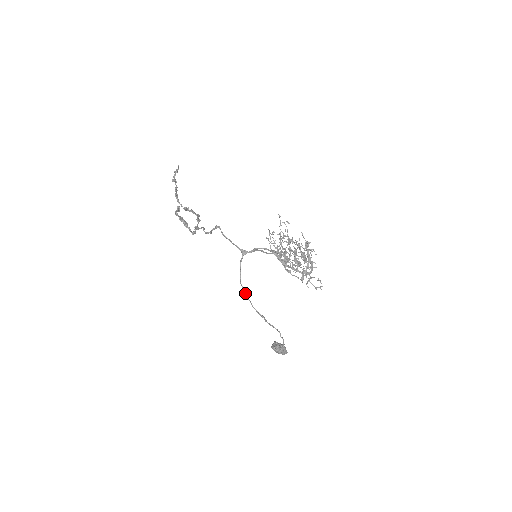
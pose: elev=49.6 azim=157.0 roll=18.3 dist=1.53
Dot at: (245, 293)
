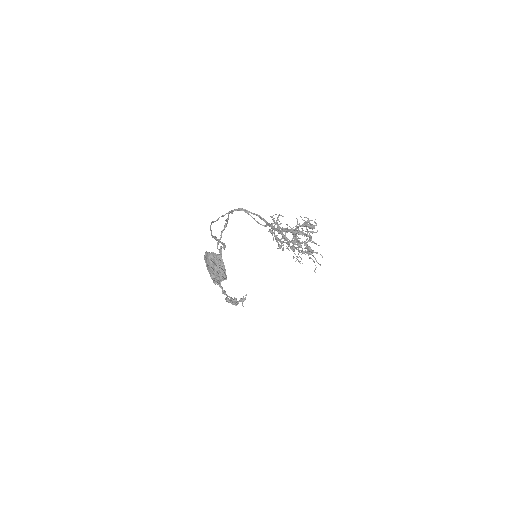
Dot at: occluded
